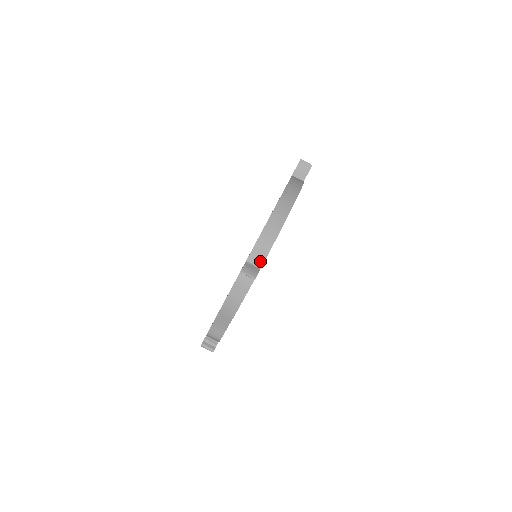
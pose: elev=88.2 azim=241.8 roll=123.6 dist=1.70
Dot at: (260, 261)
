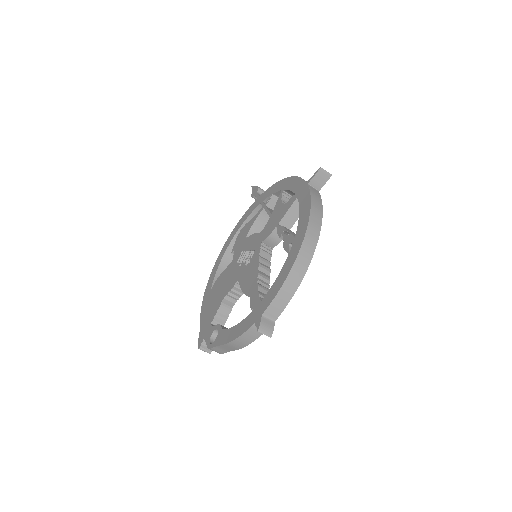
Dot at: (276, 315)
